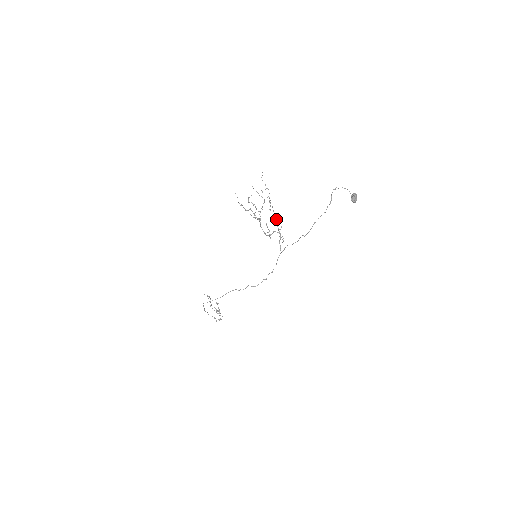
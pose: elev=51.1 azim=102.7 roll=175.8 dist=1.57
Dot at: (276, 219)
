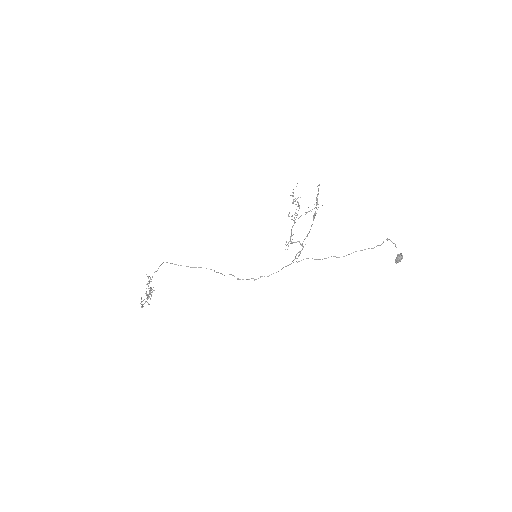
Dot at: (308, 233)
